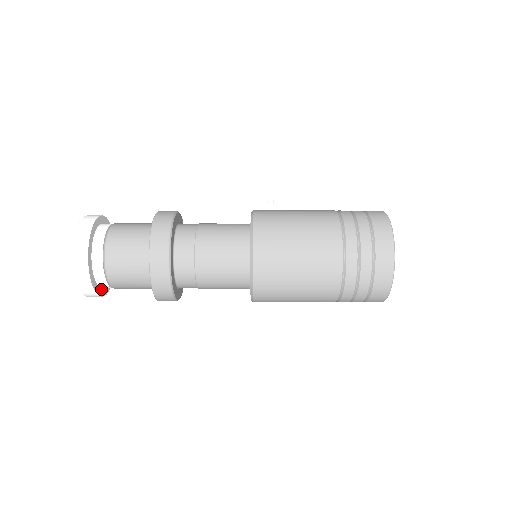
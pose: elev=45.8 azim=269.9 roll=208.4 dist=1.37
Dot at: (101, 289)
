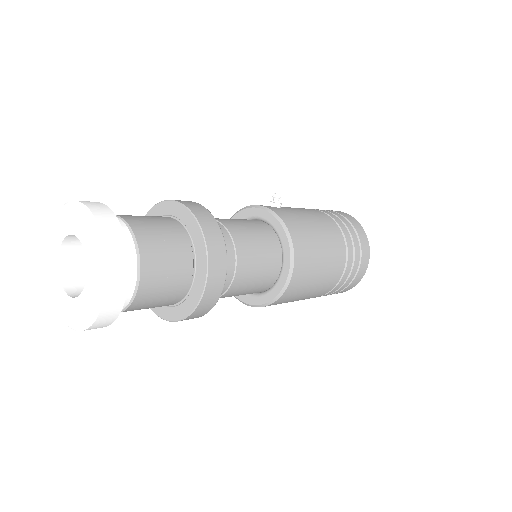
Dot at: occluded
